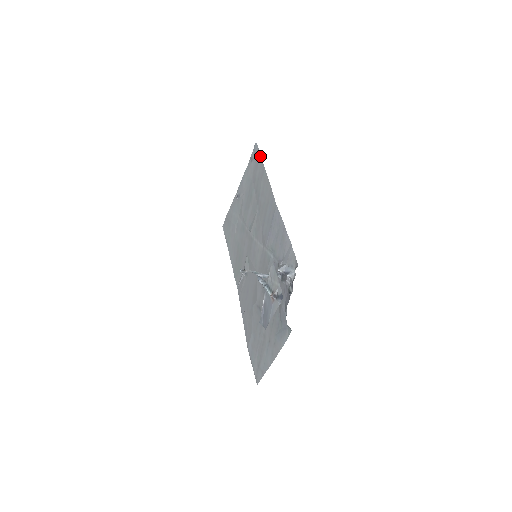
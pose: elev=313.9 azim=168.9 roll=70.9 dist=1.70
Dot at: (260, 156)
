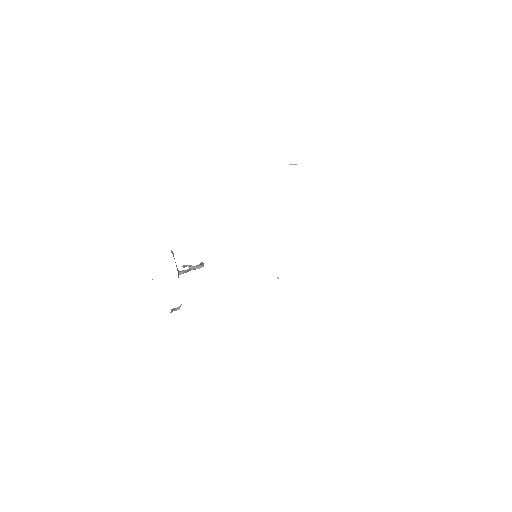
Dot at: occluded
